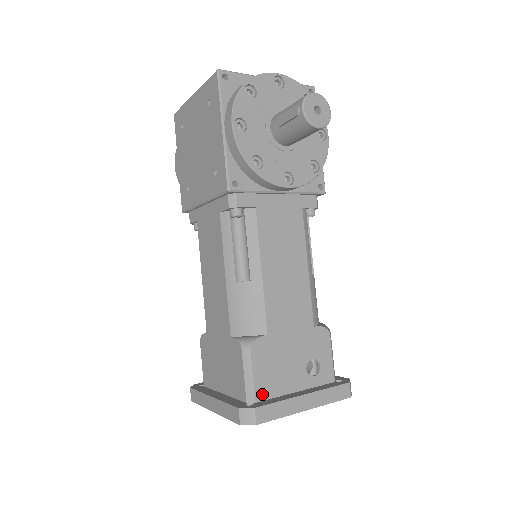
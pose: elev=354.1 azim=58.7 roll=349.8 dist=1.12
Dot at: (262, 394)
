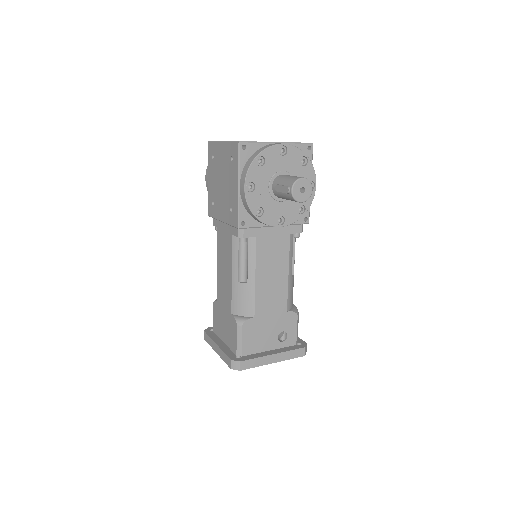
Dot at: (247, 352)
